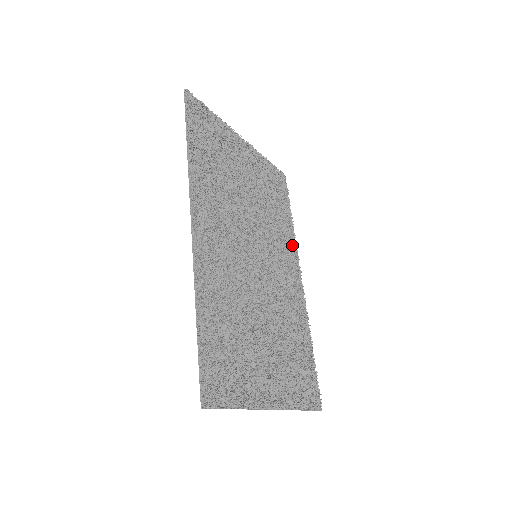
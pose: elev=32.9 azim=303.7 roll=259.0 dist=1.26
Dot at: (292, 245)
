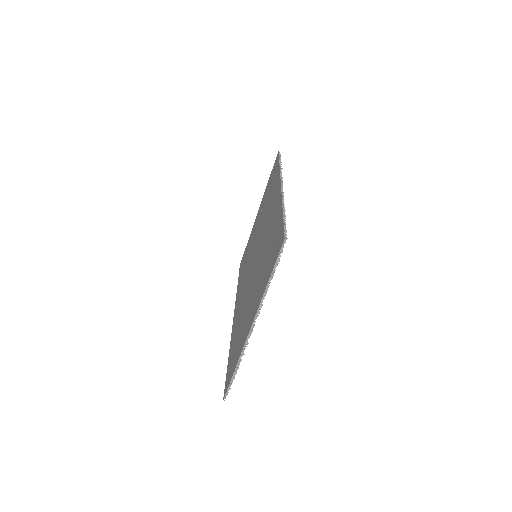
Dot at: occluded
